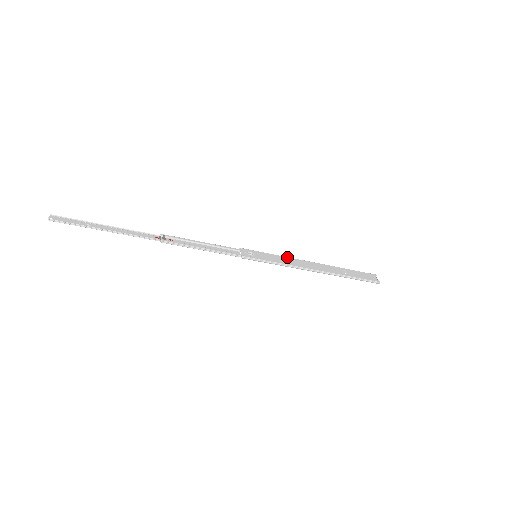
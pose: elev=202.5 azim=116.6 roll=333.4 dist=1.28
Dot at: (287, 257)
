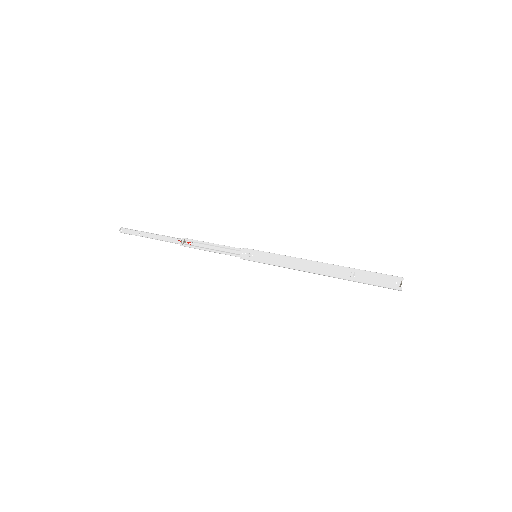
Dot at: (288, 256)
